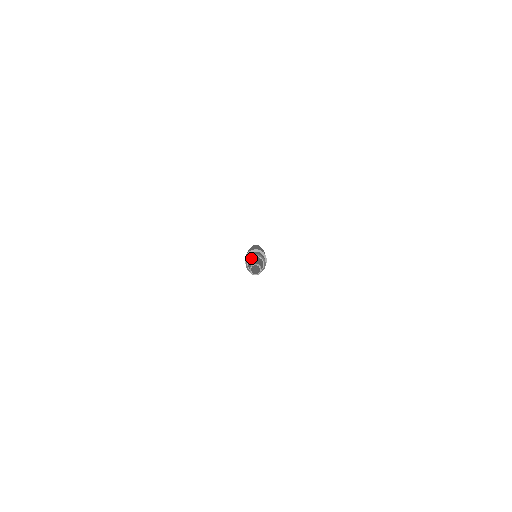
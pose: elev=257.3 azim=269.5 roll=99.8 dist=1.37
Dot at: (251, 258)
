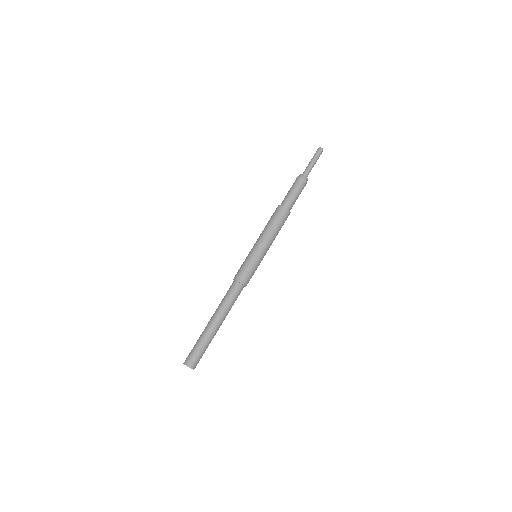
Dot at: occluded
